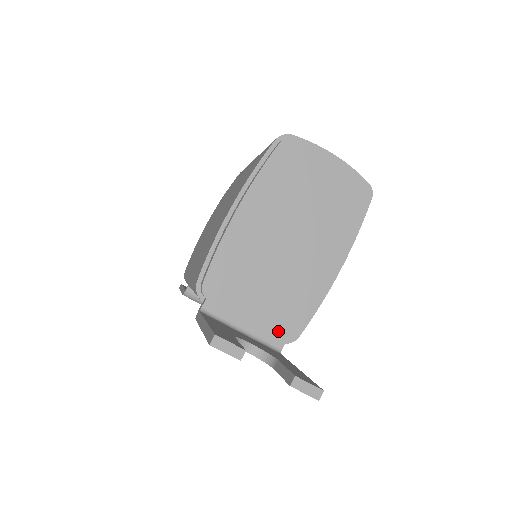
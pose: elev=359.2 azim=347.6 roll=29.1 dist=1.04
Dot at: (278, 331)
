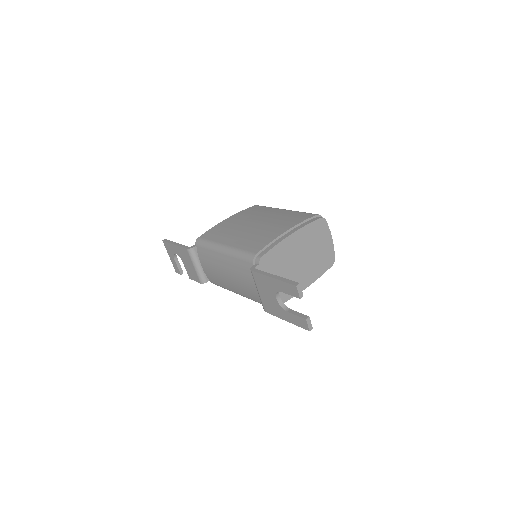
Dot at: occluded
